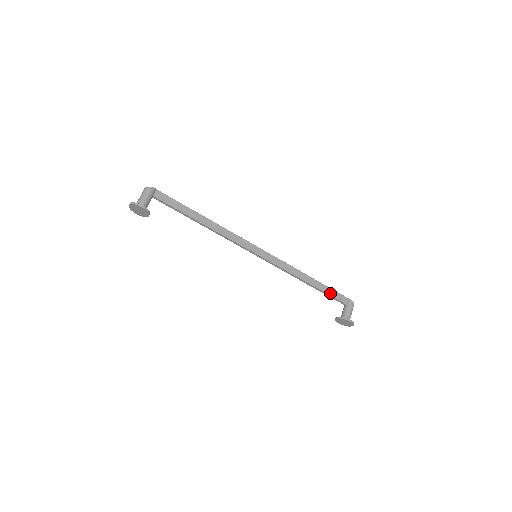
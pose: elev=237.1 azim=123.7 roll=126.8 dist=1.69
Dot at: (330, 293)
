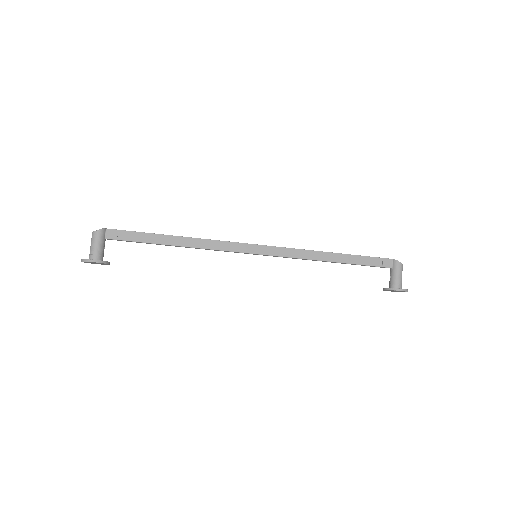
Dot at: (366, 263)
